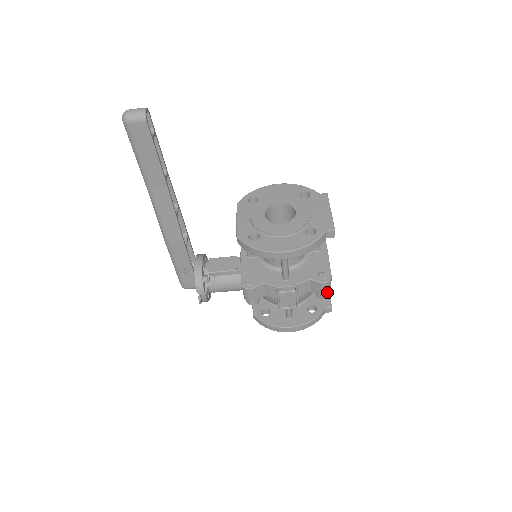
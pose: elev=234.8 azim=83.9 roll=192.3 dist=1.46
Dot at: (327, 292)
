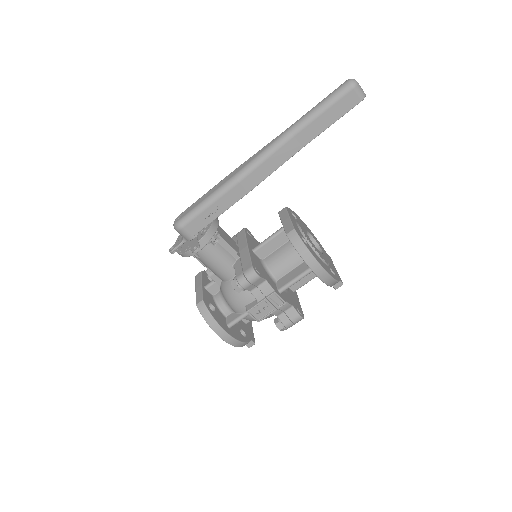
Dot at: (290, 326)
